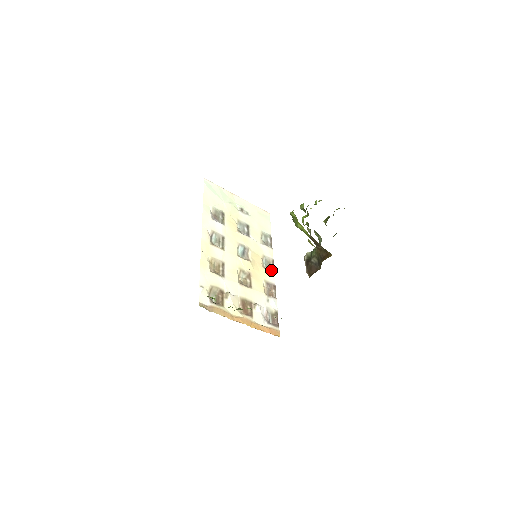
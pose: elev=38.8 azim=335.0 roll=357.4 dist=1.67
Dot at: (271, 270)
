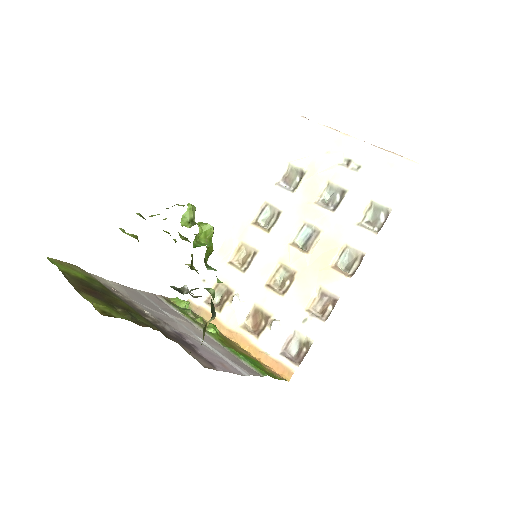
Dot at: (350, 272)
